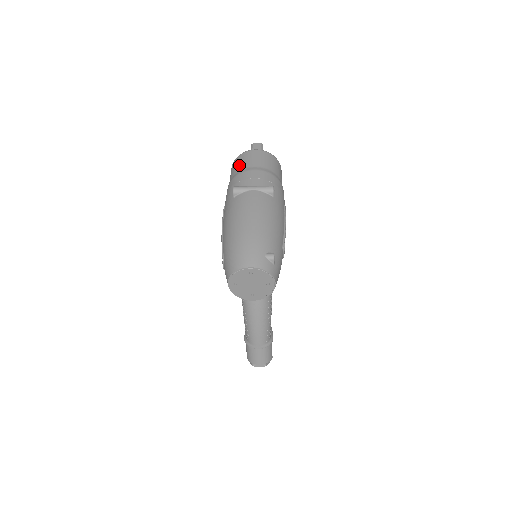
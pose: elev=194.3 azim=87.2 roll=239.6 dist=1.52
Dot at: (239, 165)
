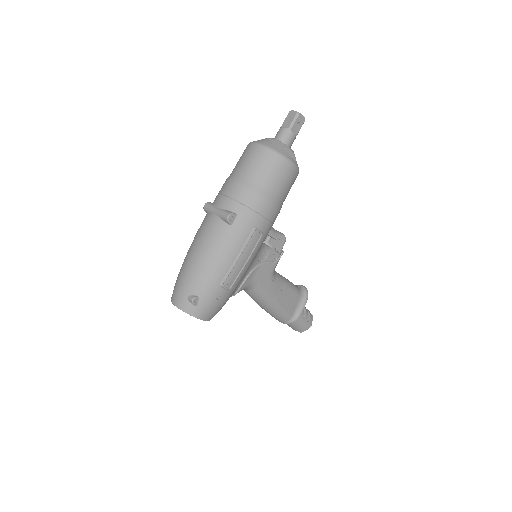
Dot at: (236, 164)
